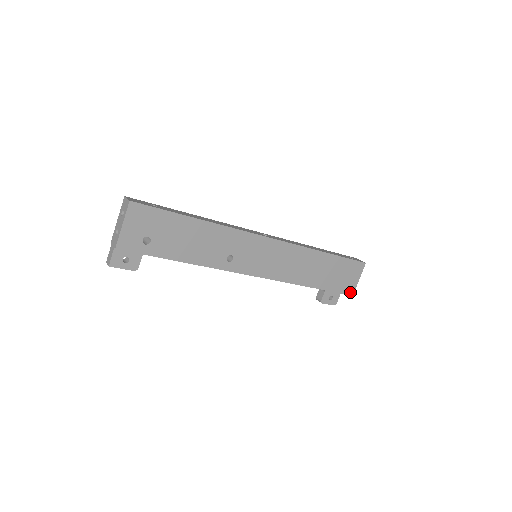
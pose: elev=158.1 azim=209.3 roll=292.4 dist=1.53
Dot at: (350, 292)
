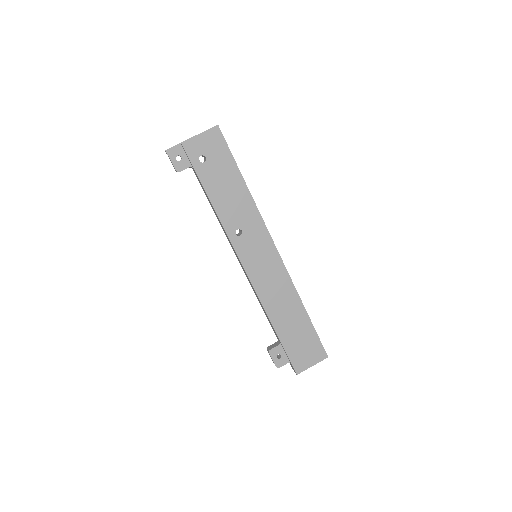
Dot at: (297, 369)
